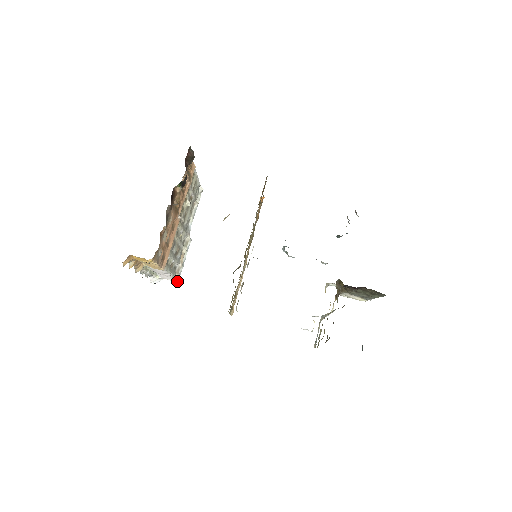
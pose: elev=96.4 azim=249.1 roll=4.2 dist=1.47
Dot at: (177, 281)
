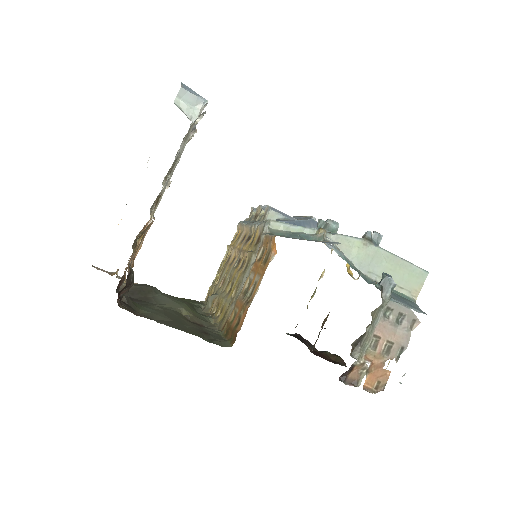
Dot at: occluded
